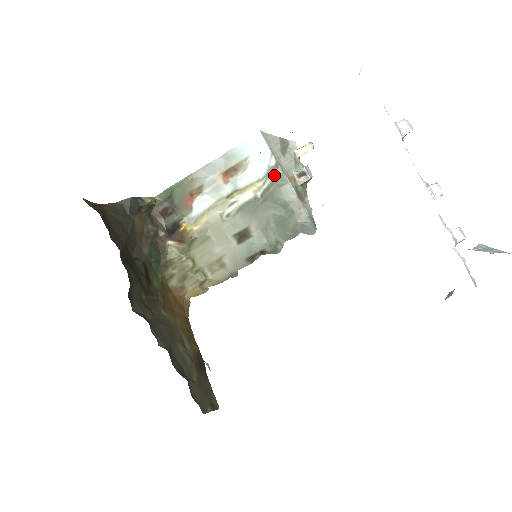
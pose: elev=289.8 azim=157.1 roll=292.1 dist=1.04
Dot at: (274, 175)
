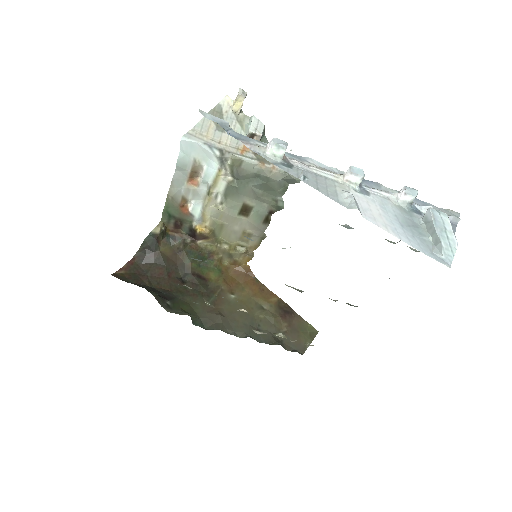
Dot at: (227, 161)
